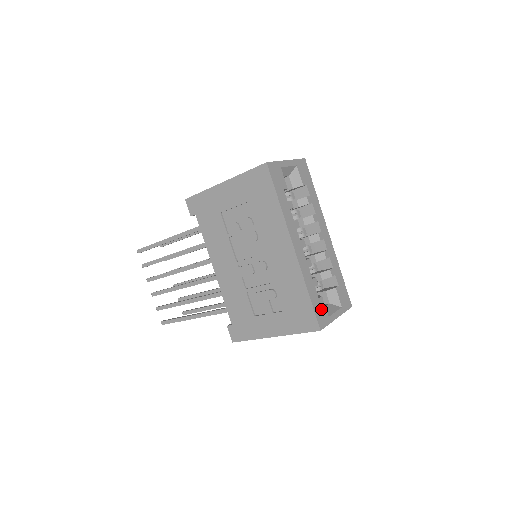
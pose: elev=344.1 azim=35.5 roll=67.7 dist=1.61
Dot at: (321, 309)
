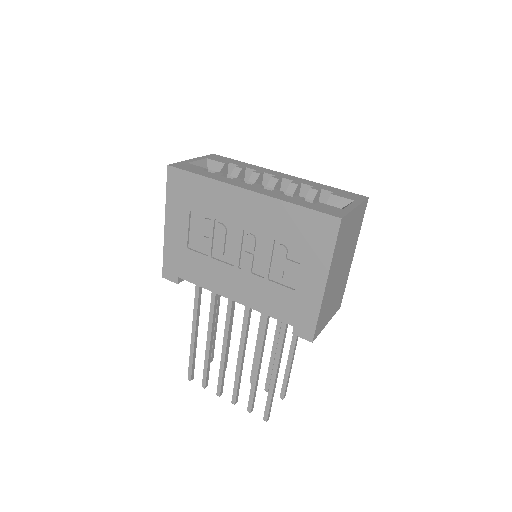
Dot at: (326, 208)
